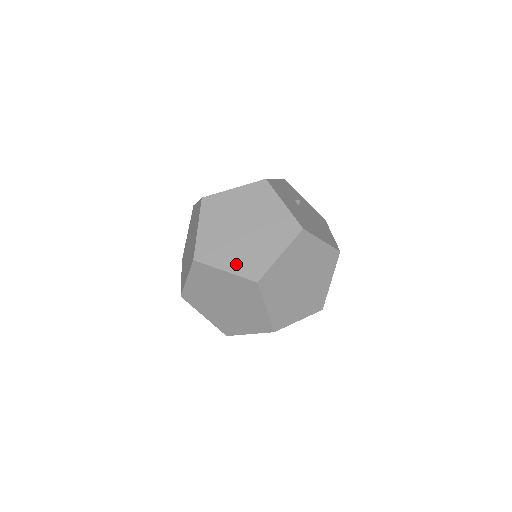
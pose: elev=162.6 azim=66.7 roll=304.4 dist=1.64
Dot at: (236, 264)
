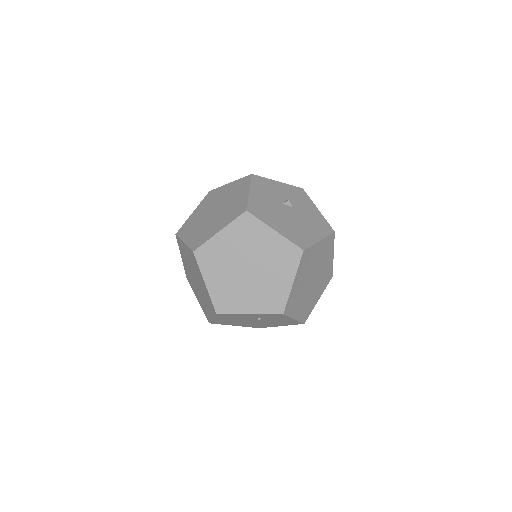
Dot at: (192, 237)
